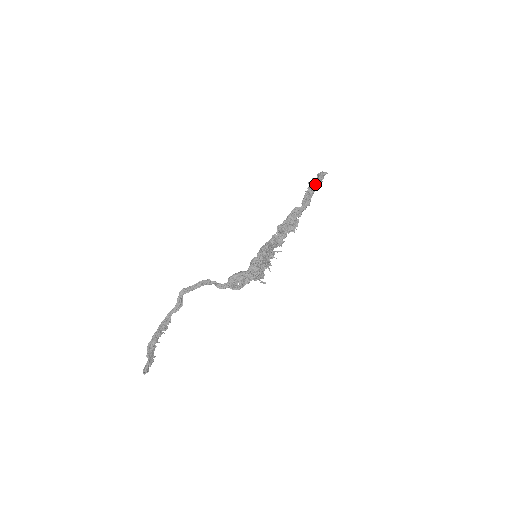
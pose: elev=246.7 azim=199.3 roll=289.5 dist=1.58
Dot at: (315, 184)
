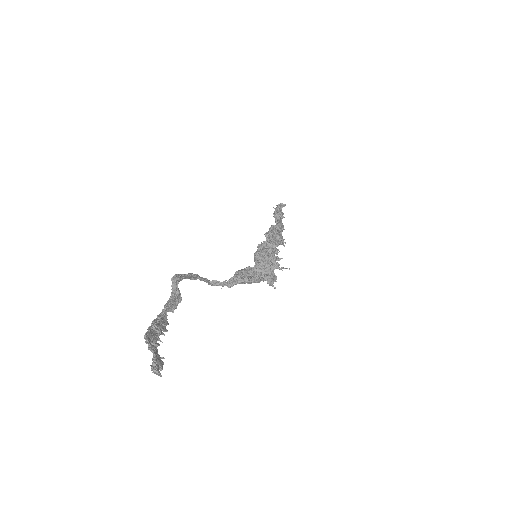
Dot at: (279, 214)
